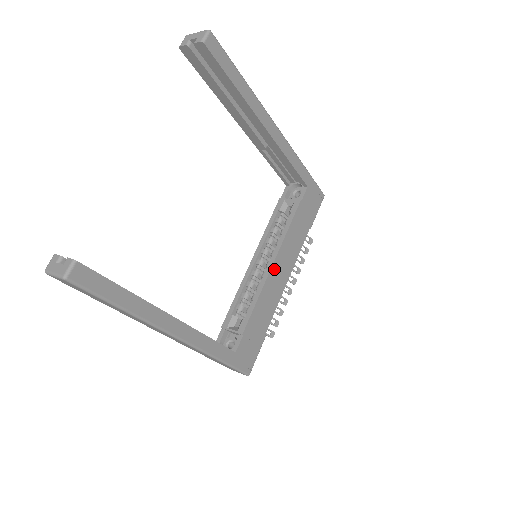
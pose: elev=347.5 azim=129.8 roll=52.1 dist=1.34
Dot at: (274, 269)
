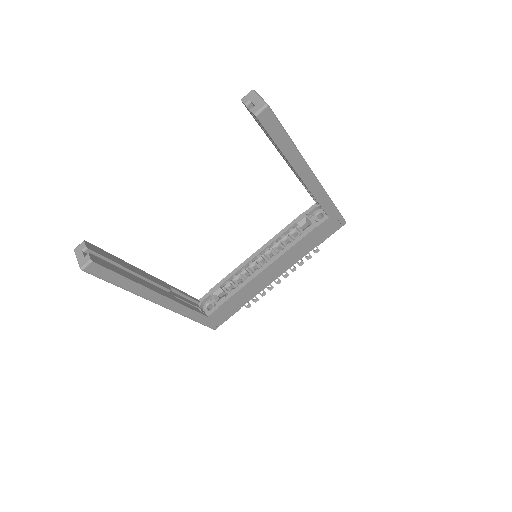
Dot at: (266, 271)
